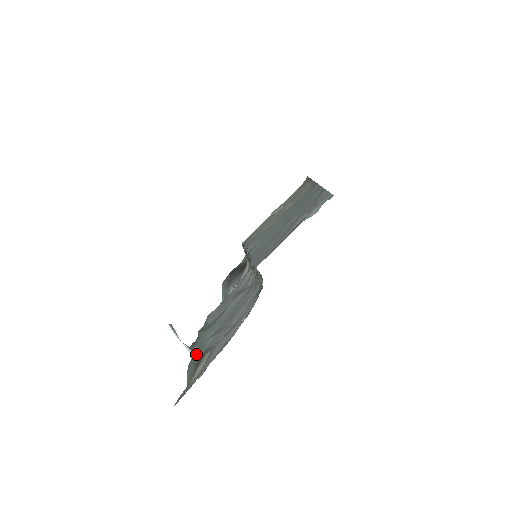
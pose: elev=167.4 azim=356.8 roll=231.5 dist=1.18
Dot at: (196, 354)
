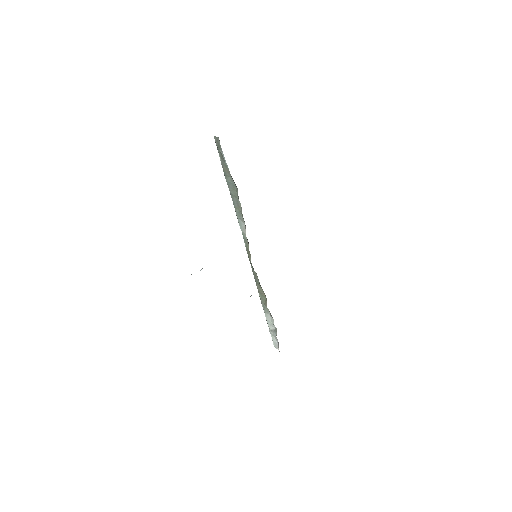
Dot at: occluded
